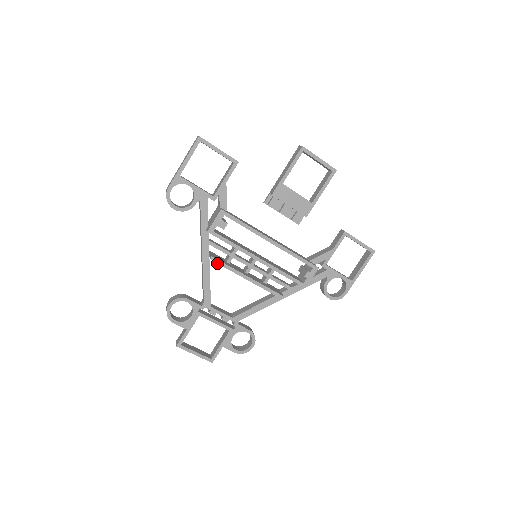
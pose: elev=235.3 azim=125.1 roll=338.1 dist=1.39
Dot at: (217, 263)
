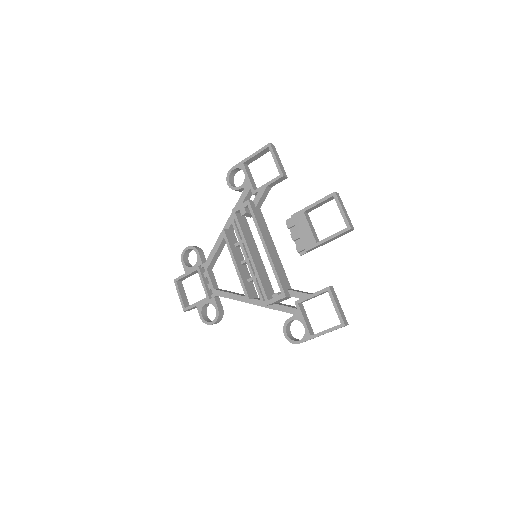
Dot at: (224, 237)
